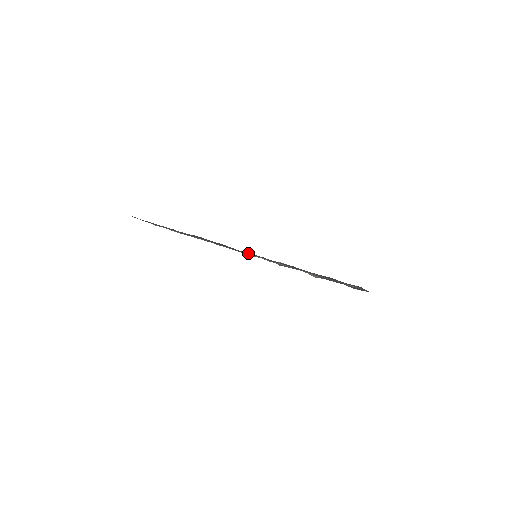
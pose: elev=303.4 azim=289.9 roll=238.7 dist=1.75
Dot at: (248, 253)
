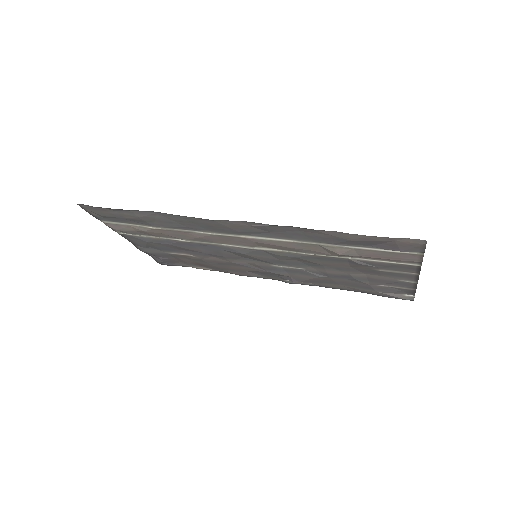
Dot at: (246, 257)
